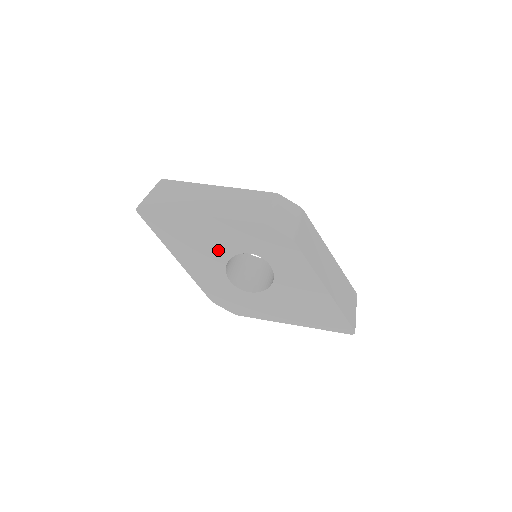
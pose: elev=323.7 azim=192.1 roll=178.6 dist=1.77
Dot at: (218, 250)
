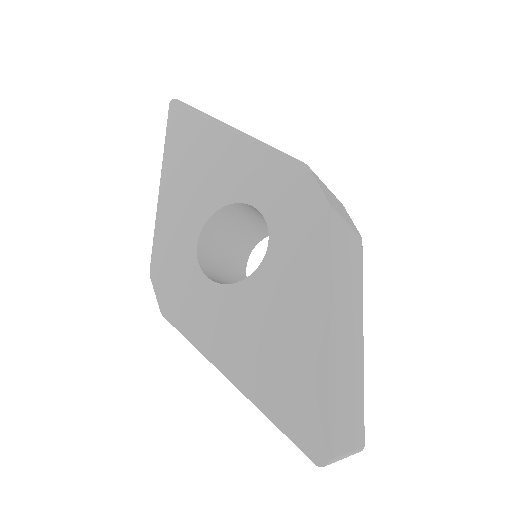
Dot at: (218, 187)
